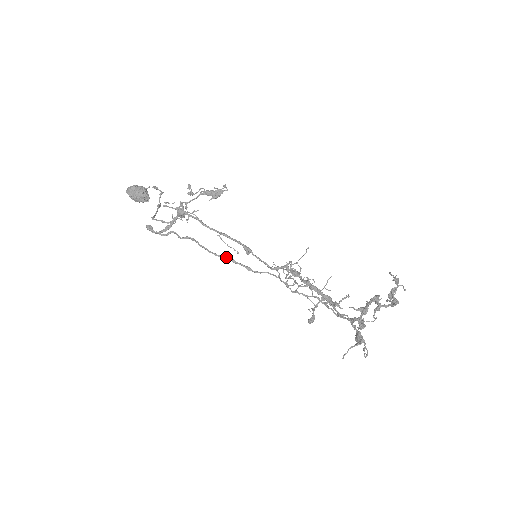
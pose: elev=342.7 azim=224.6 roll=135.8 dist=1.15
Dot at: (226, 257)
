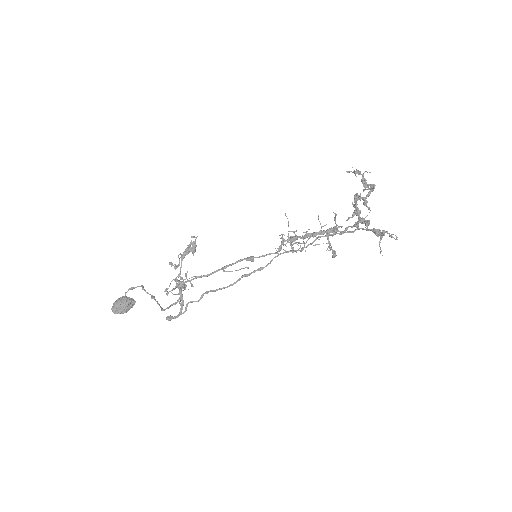
Dot at: (240, 279)
